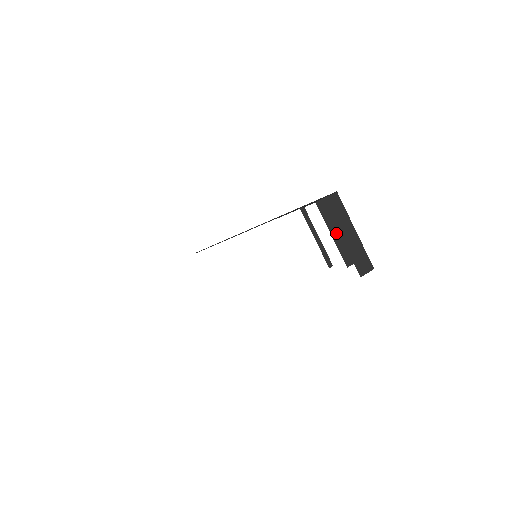
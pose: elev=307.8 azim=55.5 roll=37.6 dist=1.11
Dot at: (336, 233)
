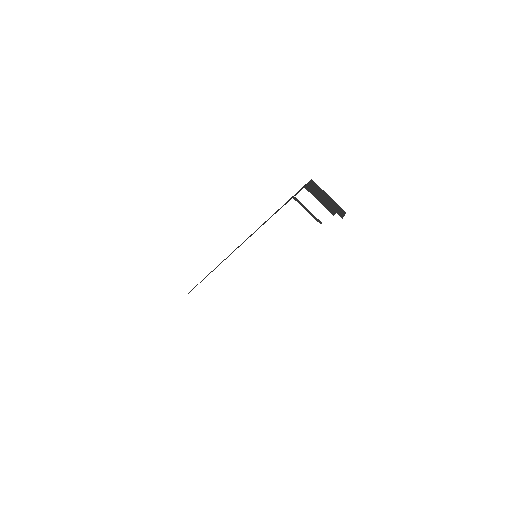
Dot at: (321, 200)
